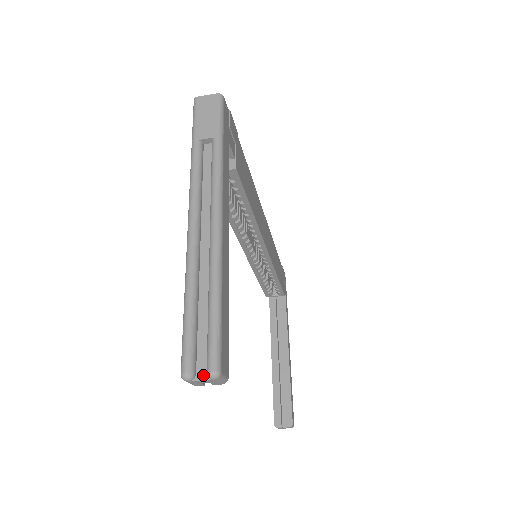
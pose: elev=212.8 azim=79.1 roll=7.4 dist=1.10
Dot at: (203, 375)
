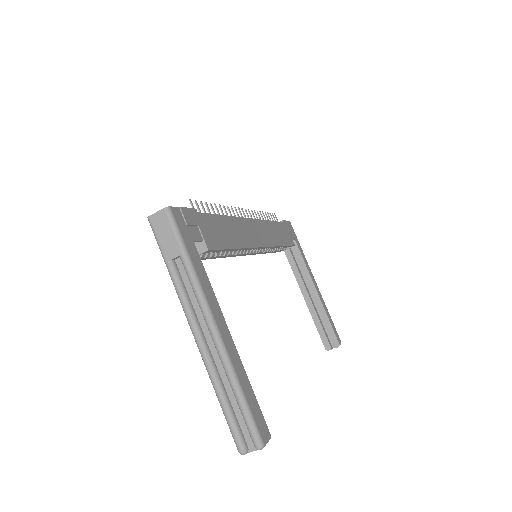
Dot at: (253, 447)
